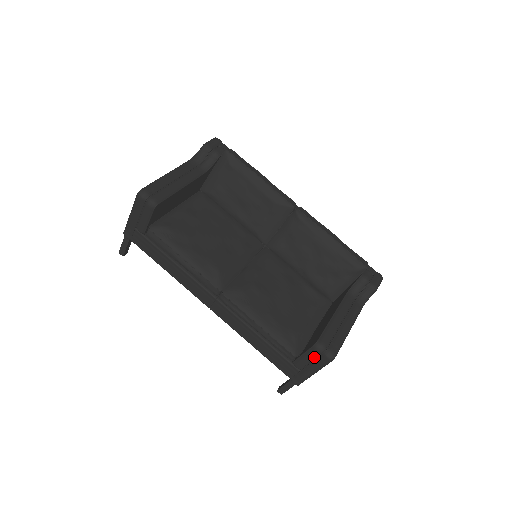
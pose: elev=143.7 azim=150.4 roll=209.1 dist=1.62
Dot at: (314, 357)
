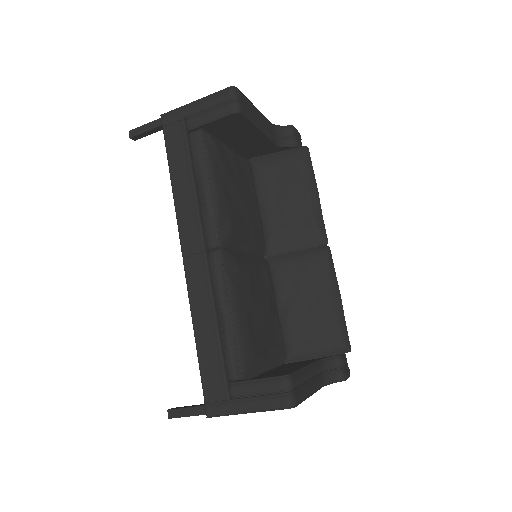
Dot at: (269, 391)
